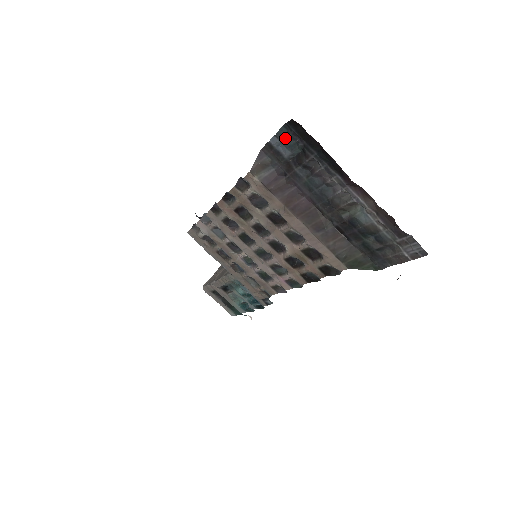
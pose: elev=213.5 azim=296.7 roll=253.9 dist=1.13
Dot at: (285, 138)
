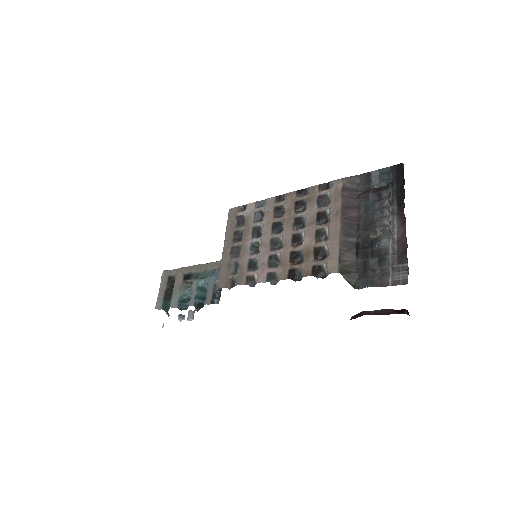
Dot at: (384, 173)
